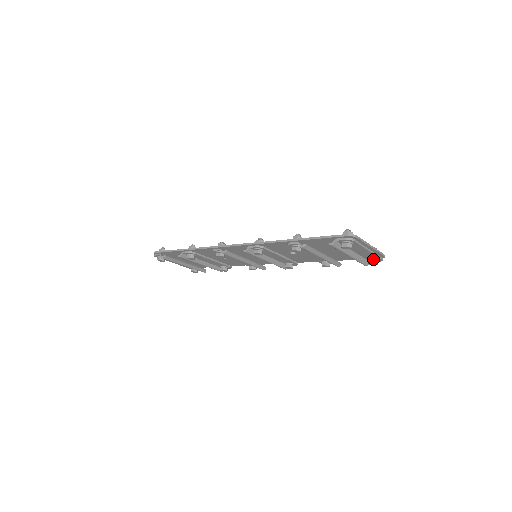
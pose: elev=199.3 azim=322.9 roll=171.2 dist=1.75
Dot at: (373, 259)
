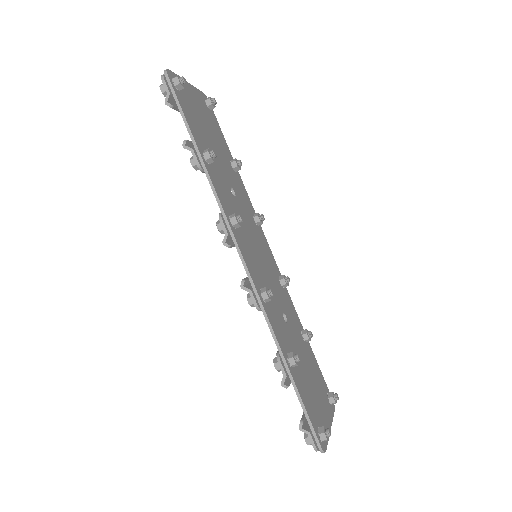
Dot at: occluded
